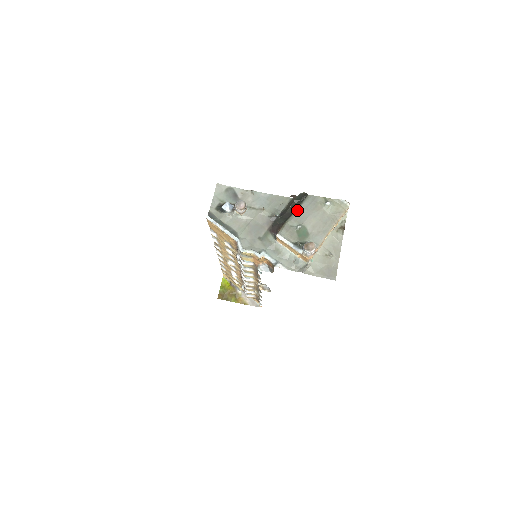
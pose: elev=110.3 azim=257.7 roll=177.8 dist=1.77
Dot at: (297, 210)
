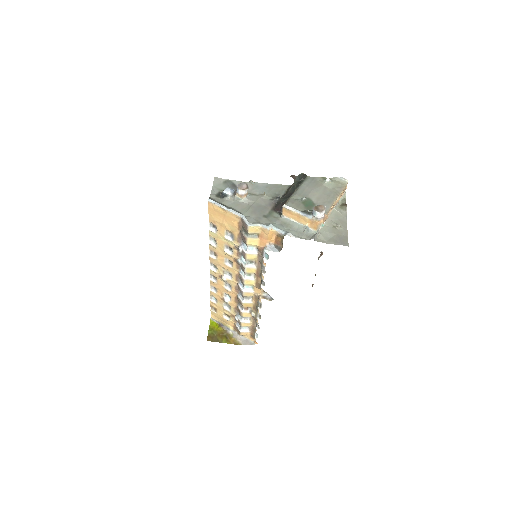
Dot at: (299, 187)
